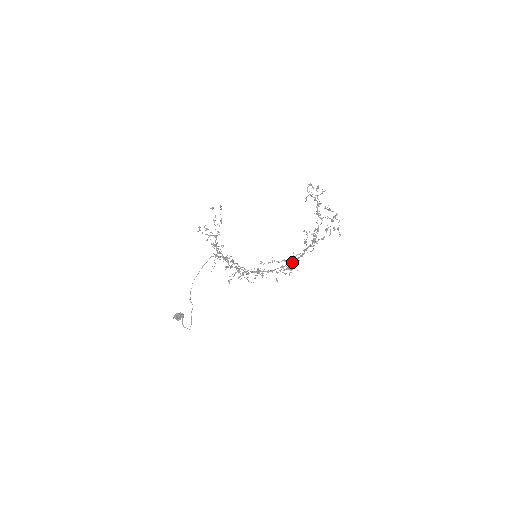
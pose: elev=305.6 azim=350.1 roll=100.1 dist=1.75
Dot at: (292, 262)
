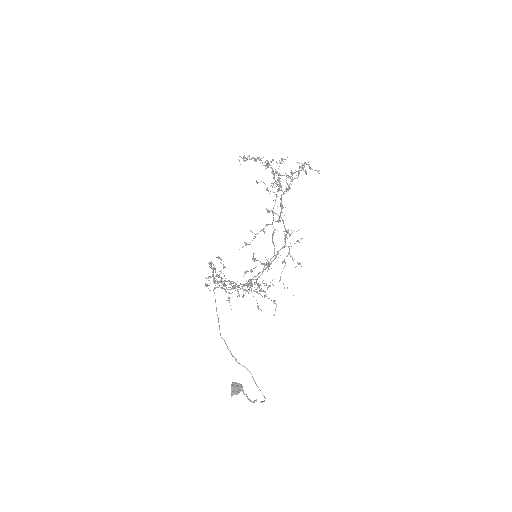
Dot at: (278, 221)
